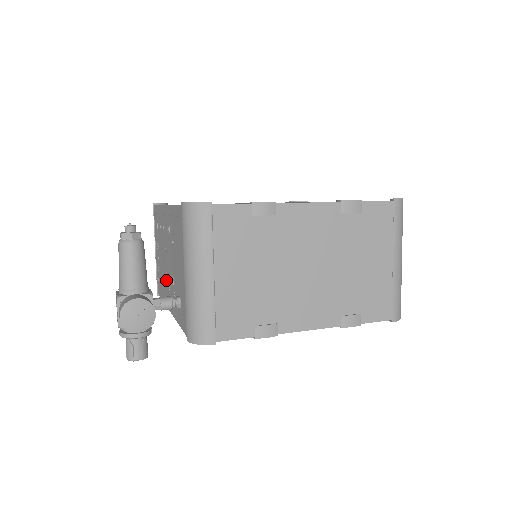
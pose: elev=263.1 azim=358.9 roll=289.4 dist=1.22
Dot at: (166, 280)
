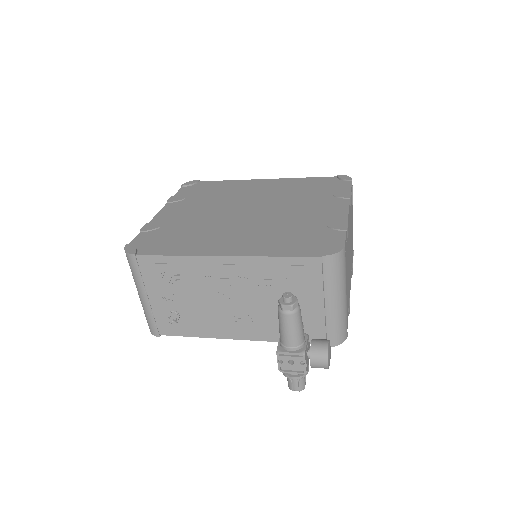
Dot at: (223, 318)
